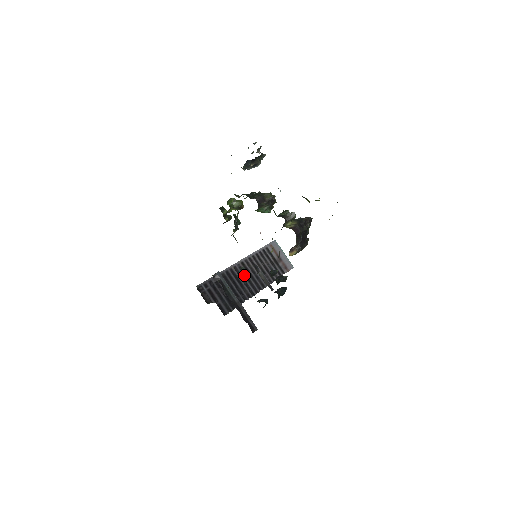
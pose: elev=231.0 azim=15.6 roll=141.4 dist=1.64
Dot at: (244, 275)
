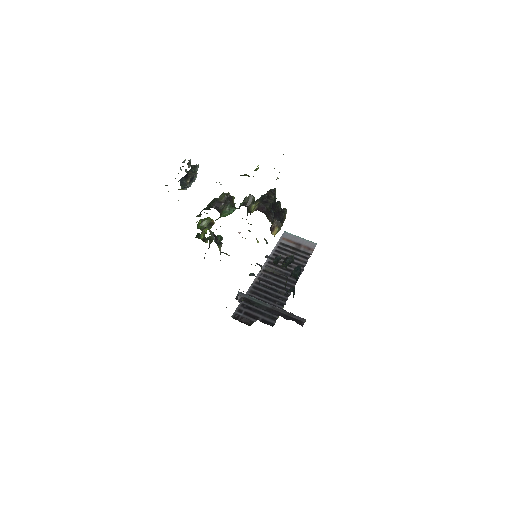
Dot at: (272, 280)
